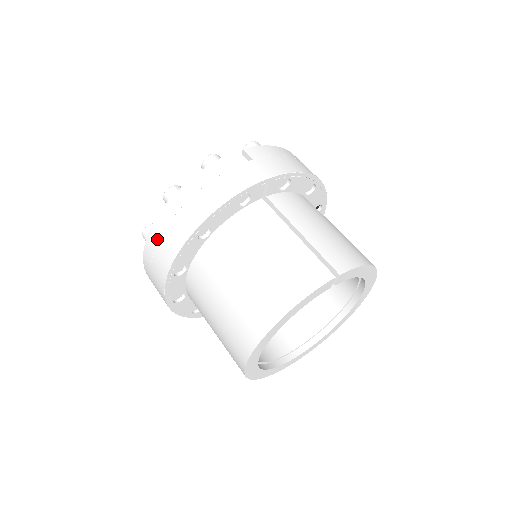
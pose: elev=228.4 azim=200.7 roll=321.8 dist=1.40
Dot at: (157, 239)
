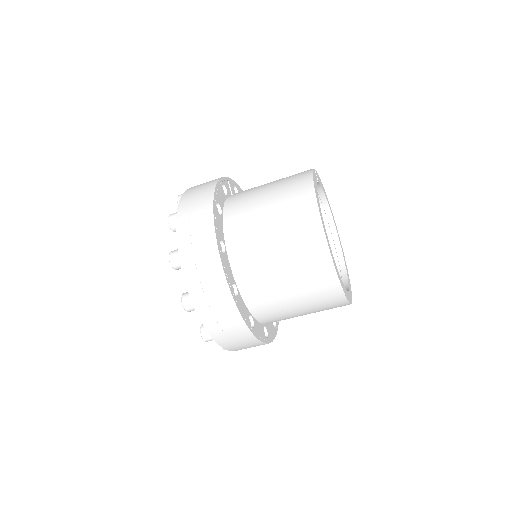
Dot at: (188, 237)
